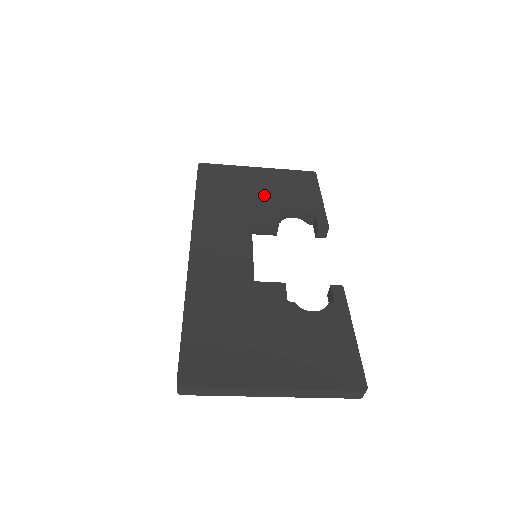
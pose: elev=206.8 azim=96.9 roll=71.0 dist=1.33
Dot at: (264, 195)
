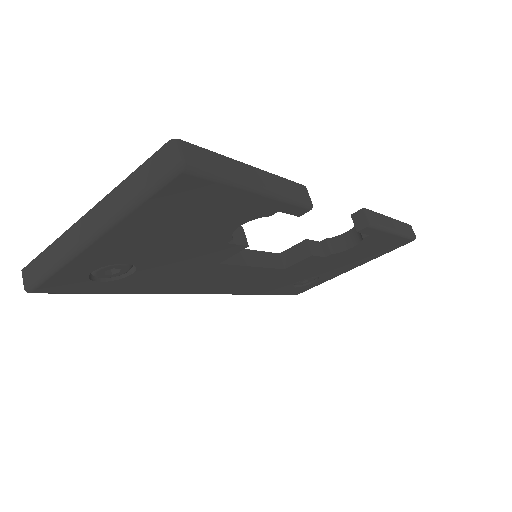
Dot at: occluded
